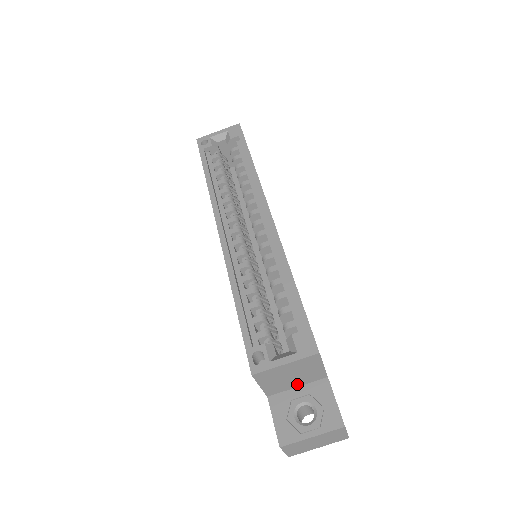
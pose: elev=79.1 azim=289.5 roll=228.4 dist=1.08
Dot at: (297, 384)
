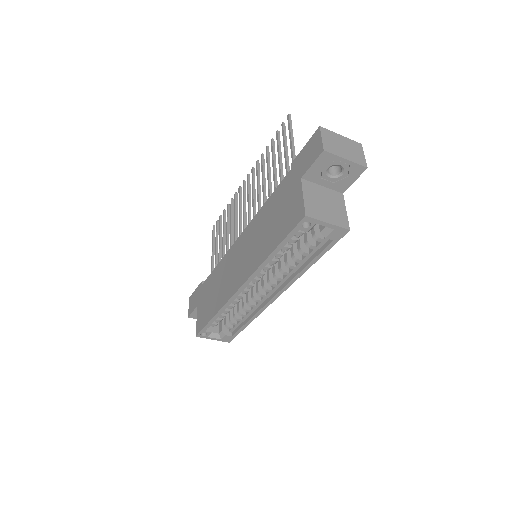
Dot at: occluded
